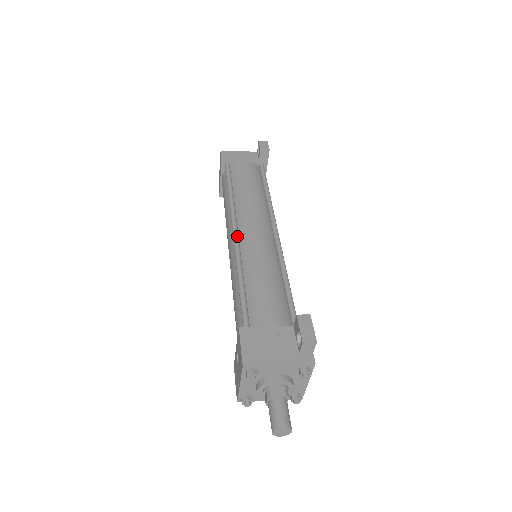
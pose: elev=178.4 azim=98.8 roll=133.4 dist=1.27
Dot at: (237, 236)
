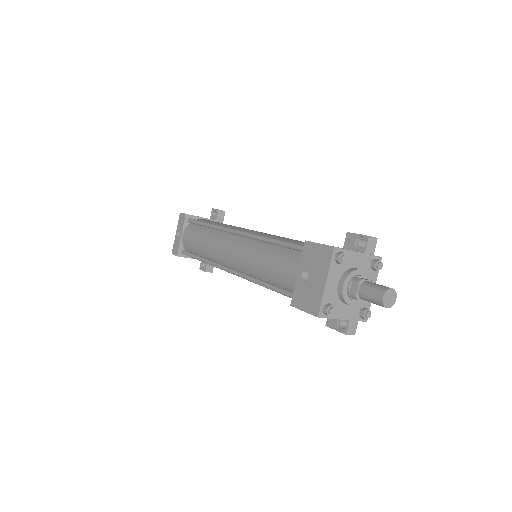
Dot at: (242, 231)
